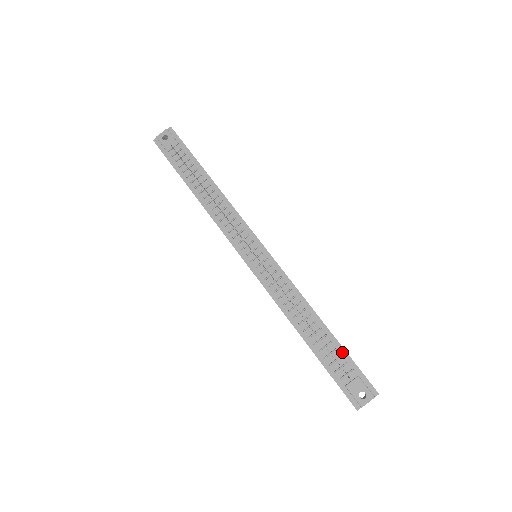
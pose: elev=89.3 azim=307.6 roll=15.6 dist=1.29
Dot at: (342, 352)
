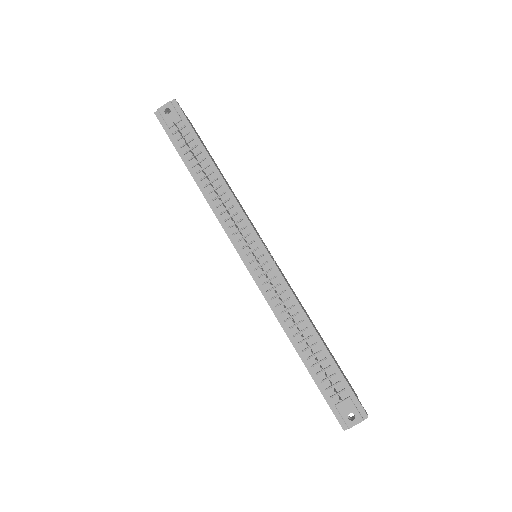
Dot at: (336, 370)
